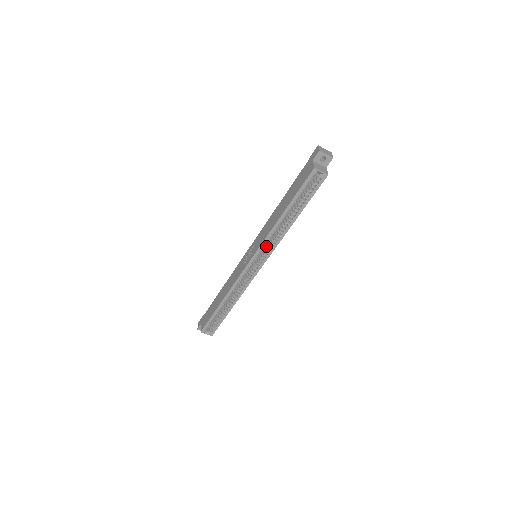
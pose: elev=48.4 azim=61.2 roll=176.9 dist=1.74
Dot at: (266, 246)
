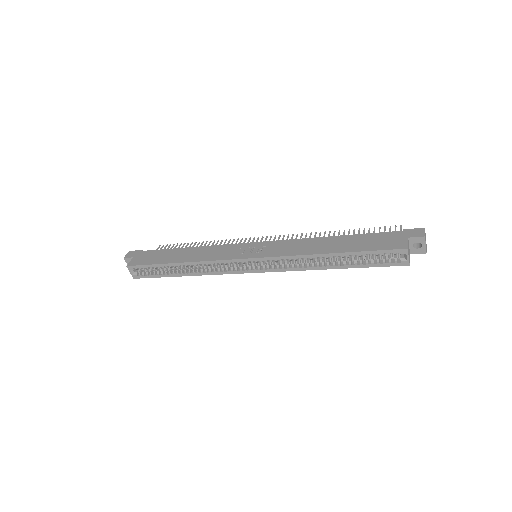
Dot at: occluded
